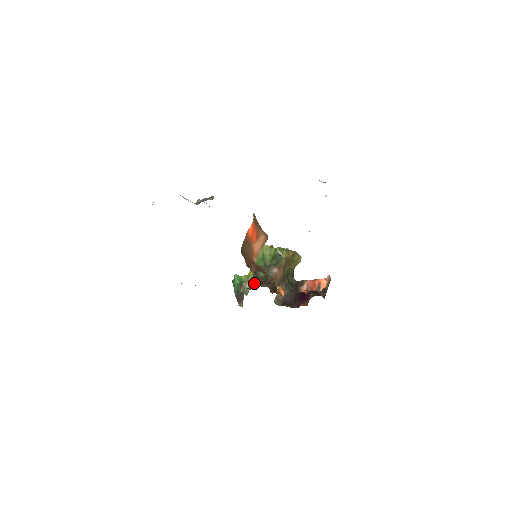
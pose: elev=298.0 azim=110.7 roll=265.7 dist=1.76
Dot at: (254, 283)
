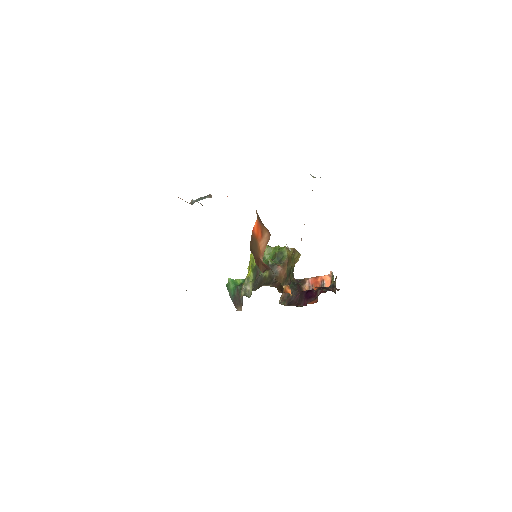
Dot at: (258, 284)
